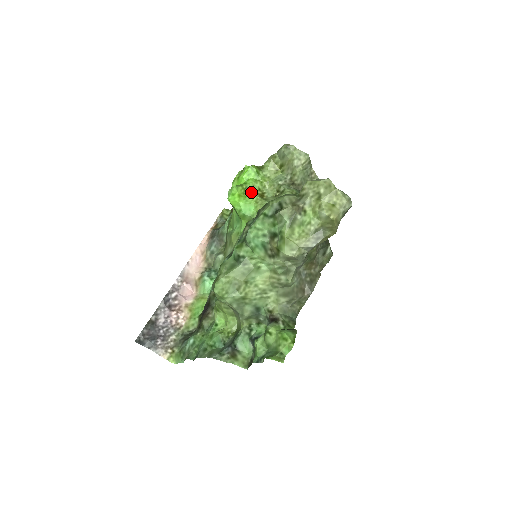
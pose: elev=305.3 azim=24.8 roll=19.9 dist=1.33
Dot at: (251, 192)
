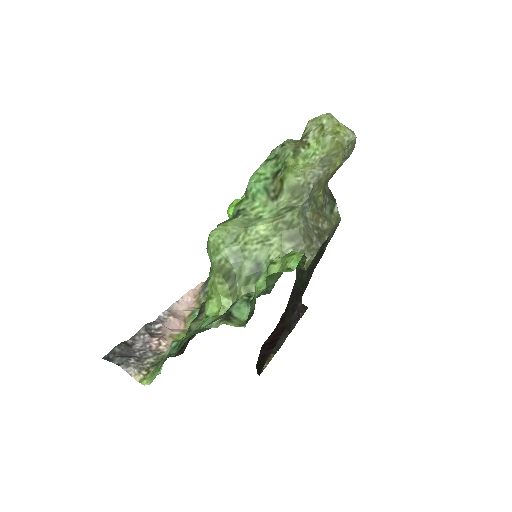
Dot at: occluded
